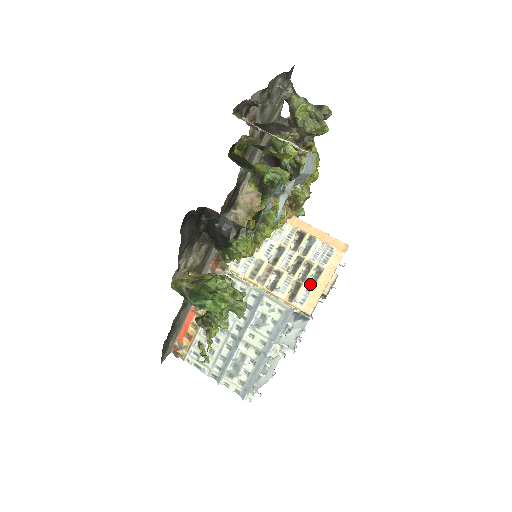
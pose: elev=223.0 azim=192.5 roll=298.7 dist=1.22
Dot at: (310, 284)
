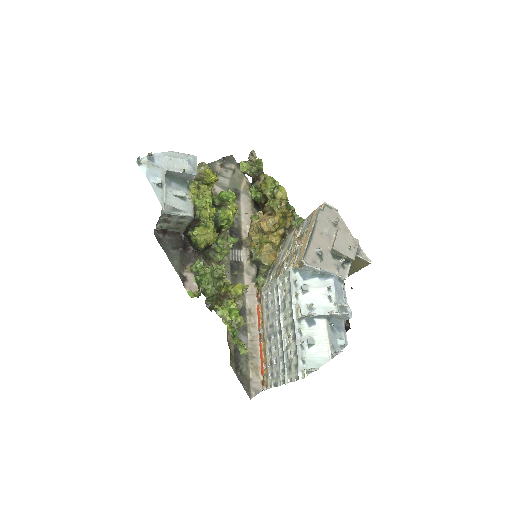
Dot at: occluded
